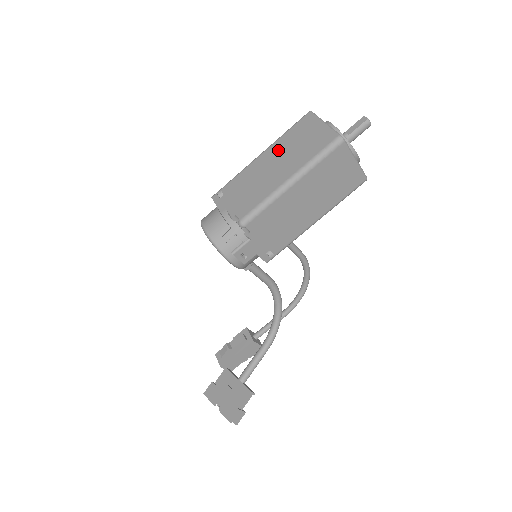
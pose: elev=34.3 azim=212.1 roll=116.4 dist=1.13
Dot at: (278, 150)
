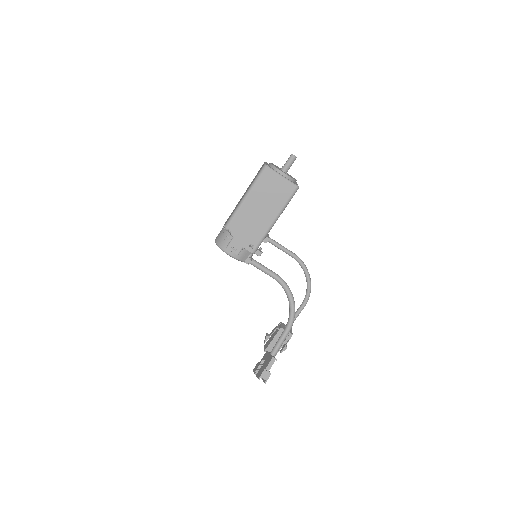
Dot at: (248, 187)
